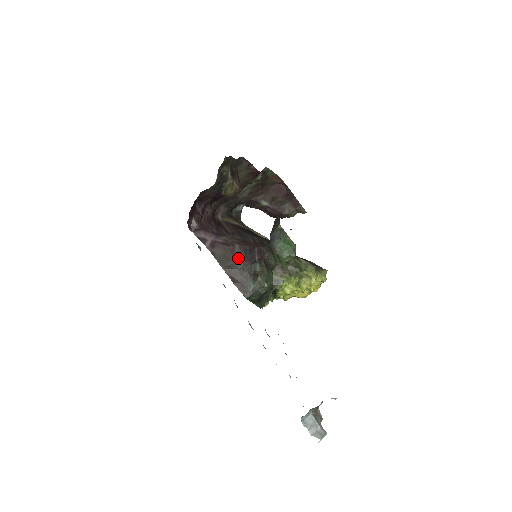
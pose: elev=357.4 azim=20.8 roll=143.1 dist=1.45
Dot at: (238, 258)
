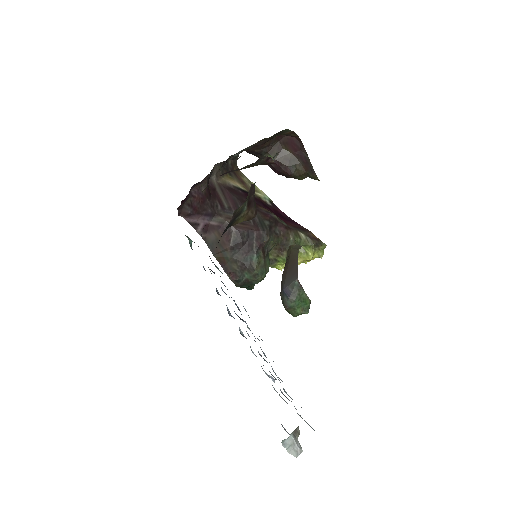
Dot at: (233, 245)
